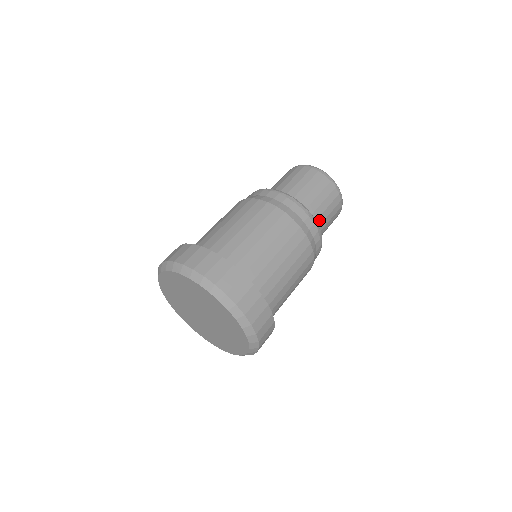
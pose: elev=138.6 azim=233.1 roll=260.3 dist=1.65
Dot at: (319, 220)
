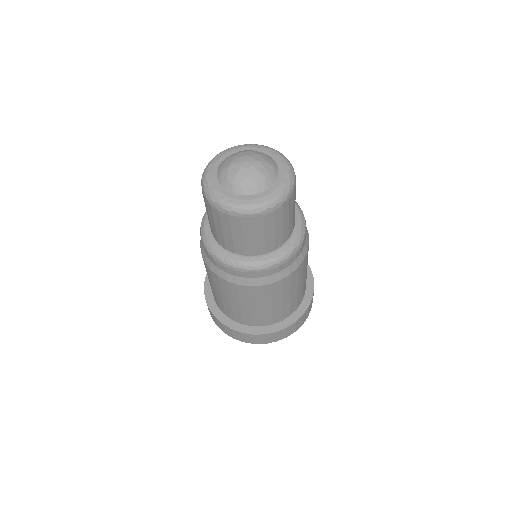
Dot at: (293, 222)
